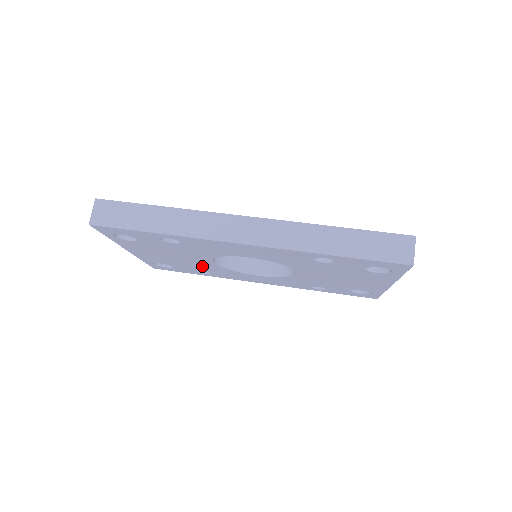
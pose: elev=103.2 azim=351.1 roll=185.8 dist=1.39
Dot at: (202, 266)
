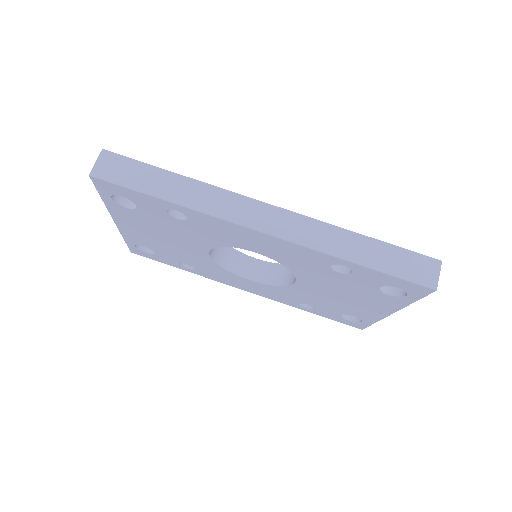
Dot at: (191, 257)
